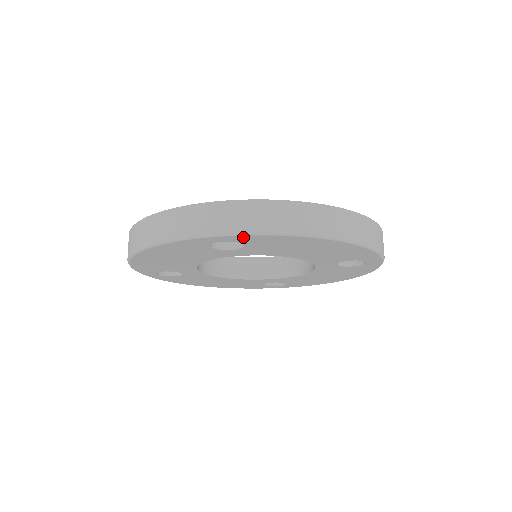
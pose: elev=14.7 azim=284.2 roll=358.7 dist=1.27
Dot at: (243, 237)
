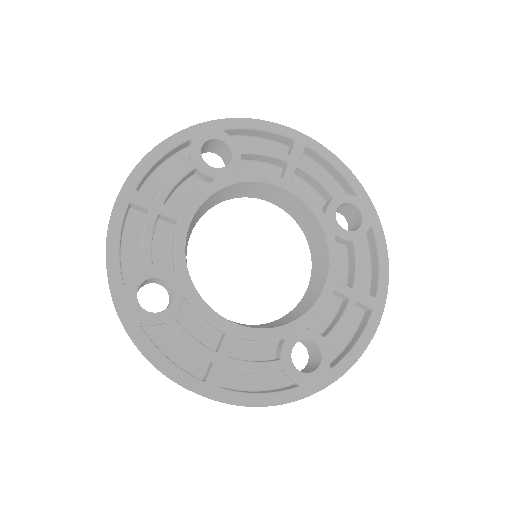
Dot at: occluded
